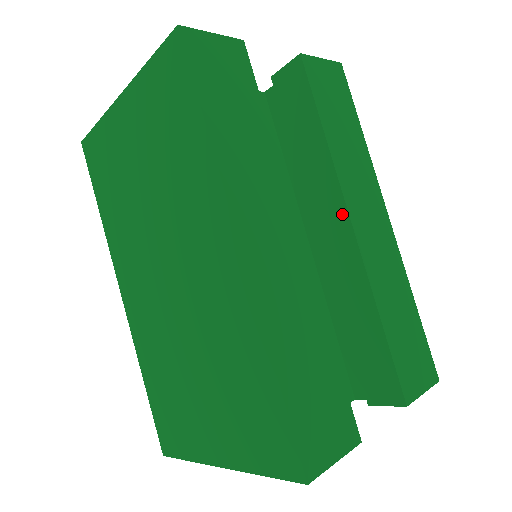
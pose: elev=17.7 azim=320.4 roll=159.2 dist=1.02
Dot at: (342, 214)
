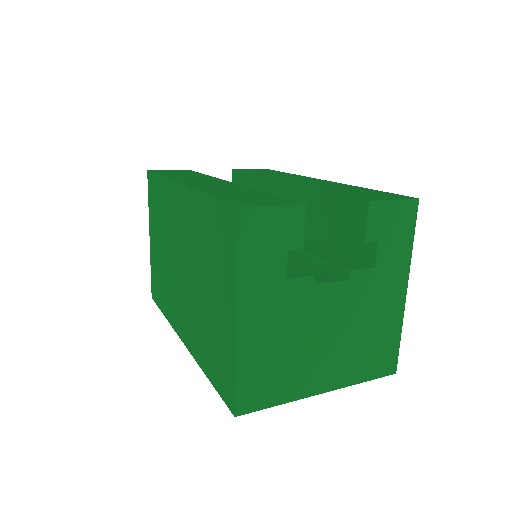
Dot at: (278, 185)
